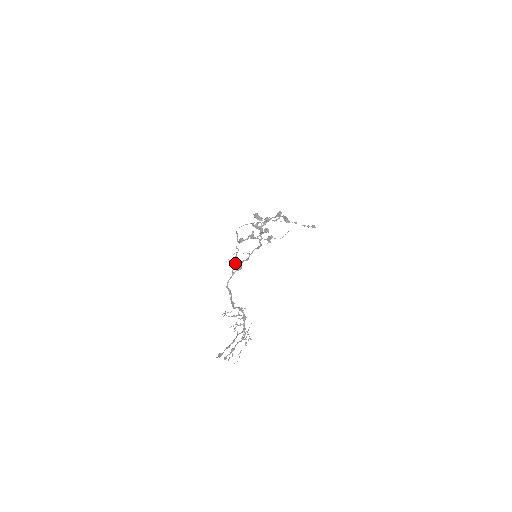
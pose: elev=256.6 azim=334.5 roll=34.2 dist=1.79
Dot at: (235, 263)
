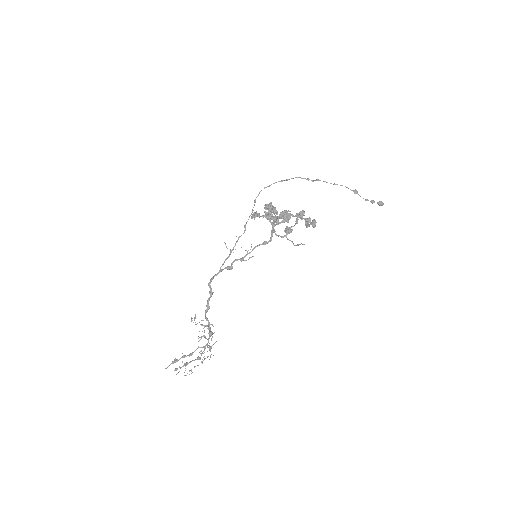
Dot at: (229, 256)
